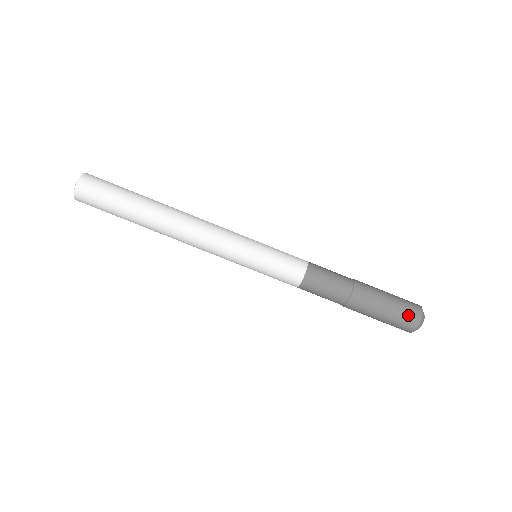
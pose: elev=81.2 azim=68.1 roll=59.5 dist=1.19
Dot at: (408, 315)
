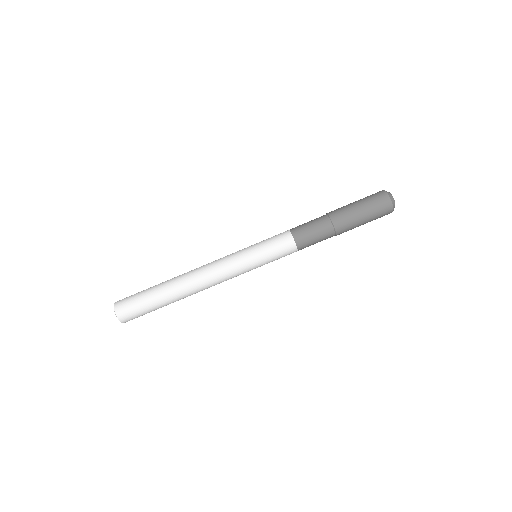
Dot at: (380, 205)
